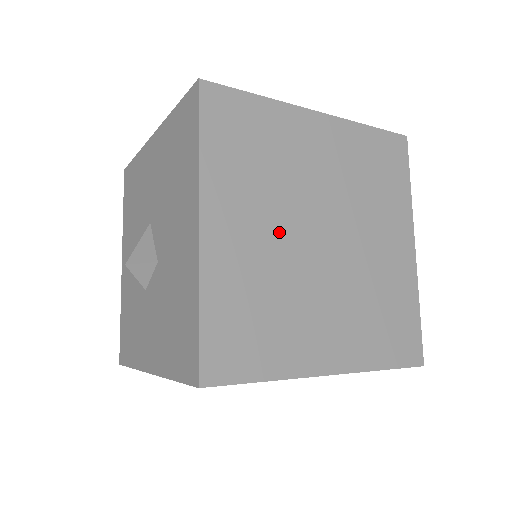
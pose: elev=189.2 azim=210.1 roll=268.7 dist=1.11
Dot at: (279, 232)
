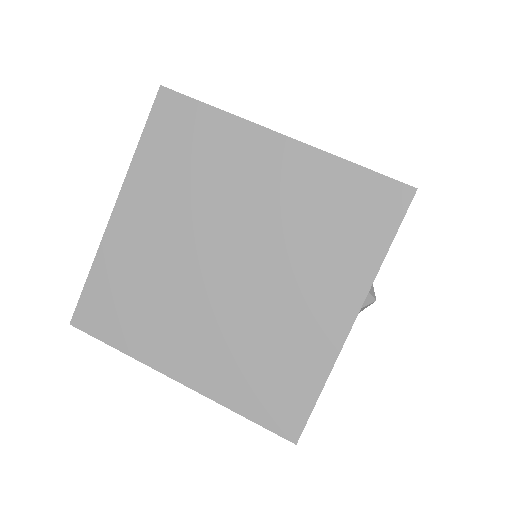
Dot at: (182, 240)
